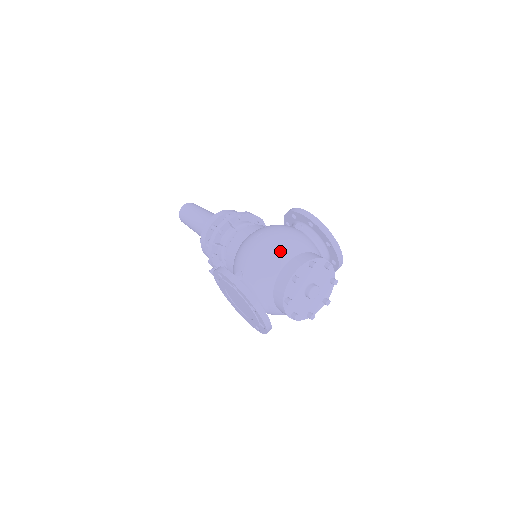
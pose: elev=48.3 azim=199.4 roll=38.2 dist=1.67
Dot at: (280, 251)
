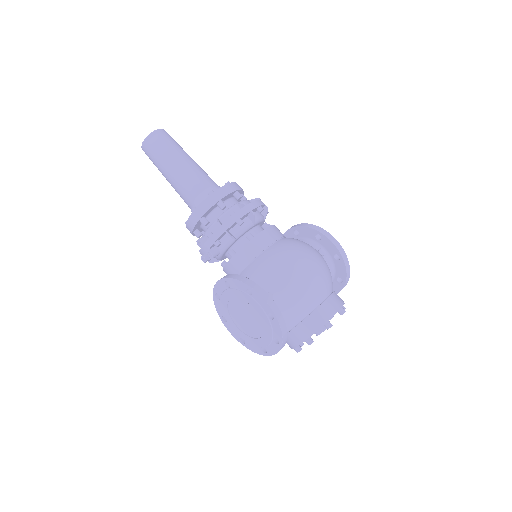
Dot at: (320, 288)
